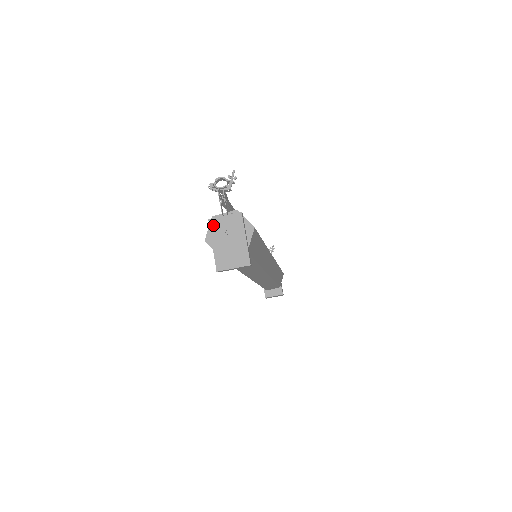
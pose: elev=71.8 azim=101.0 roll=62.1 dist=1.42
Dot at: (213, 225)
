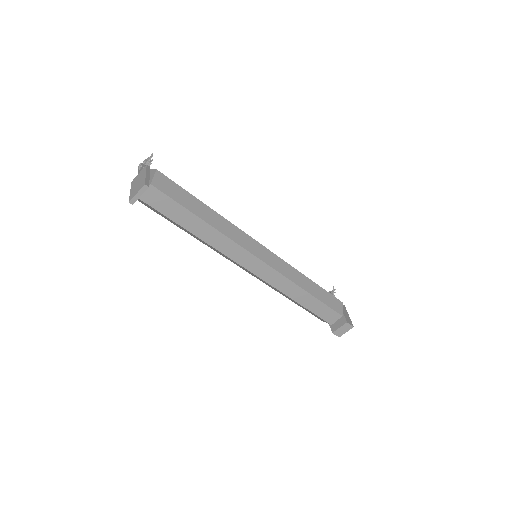
Dot at: (133, 182)
